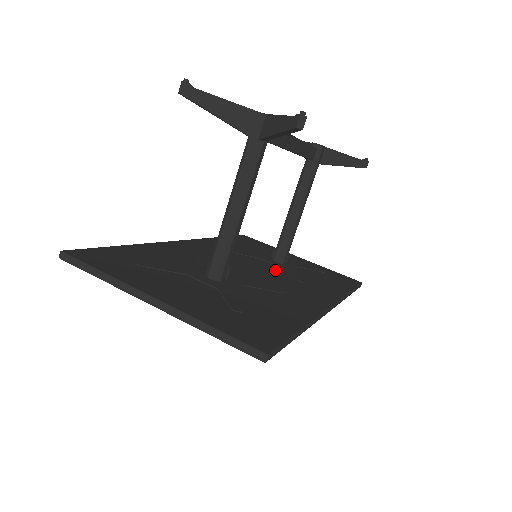
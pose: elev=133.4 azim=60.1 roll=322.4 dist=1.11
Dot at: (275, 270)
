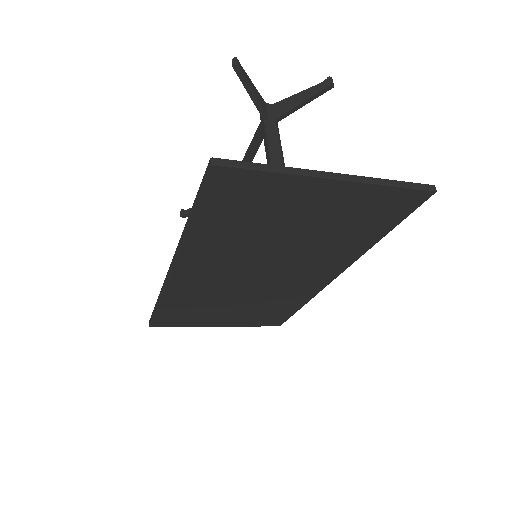
Dot at: occluded
